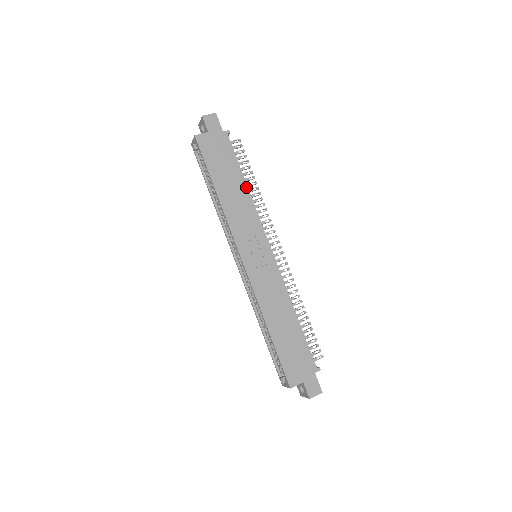
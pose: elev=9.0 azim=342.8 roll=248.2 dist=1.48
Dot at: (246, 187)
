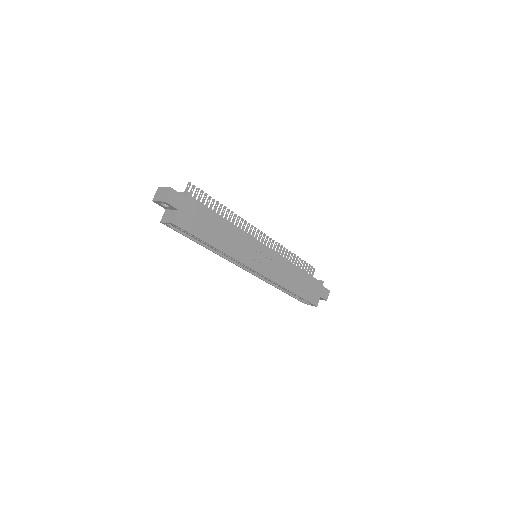
Dot at: (229, 223)
